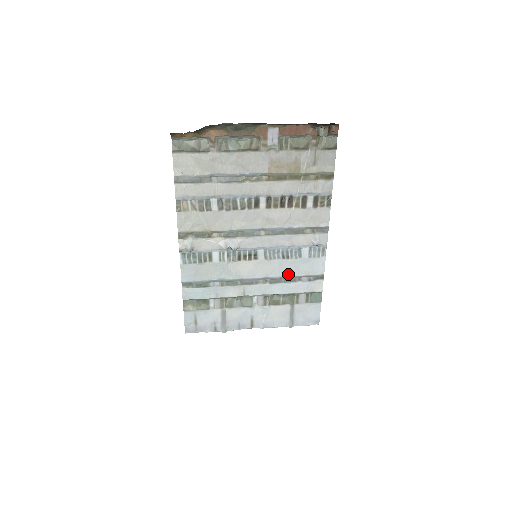
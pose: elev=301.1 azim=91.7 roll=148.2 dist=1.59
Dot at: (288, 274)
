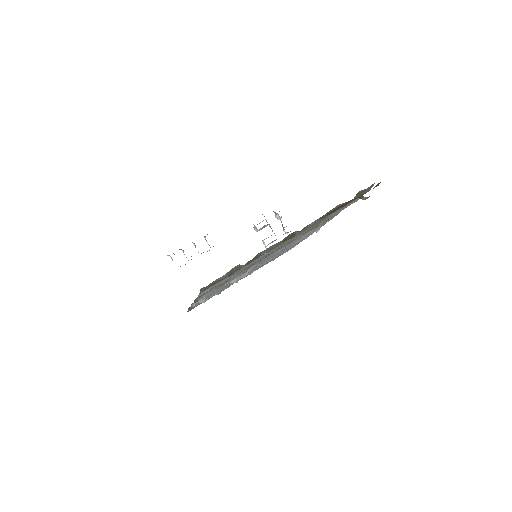
Dot at: occluded
